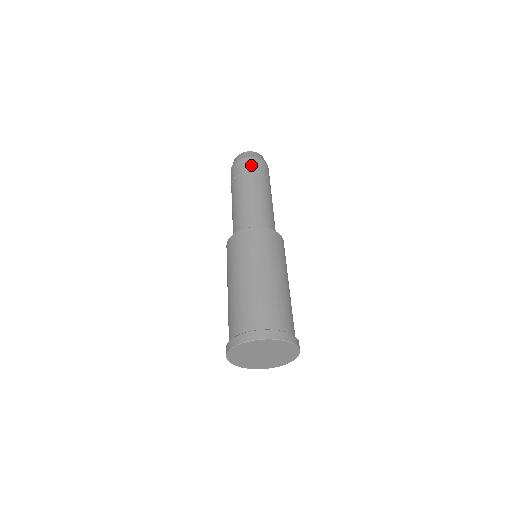
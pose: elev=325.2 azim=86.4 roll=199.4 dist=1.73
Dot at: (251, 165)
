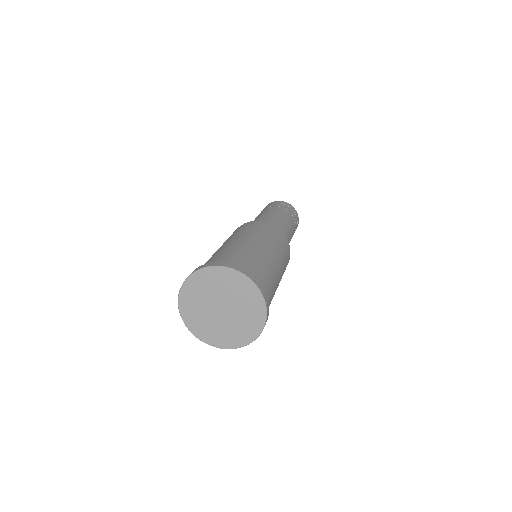
Dot at: (279, 204)
